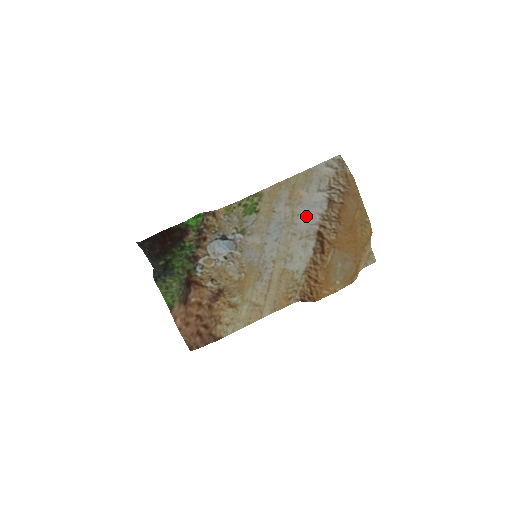
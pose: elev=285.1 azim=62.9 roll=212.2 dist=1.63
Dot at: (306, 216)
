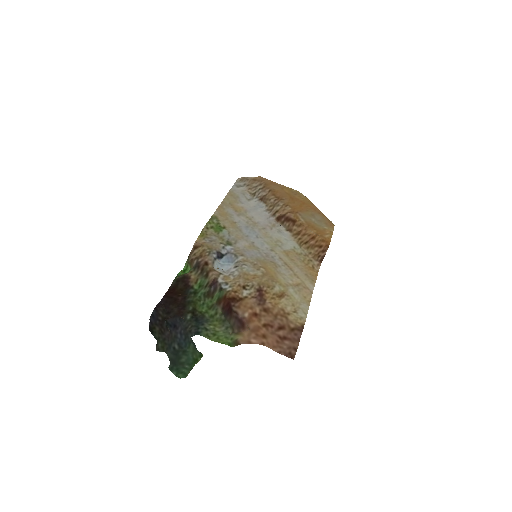
Dot at: (258, 216)
